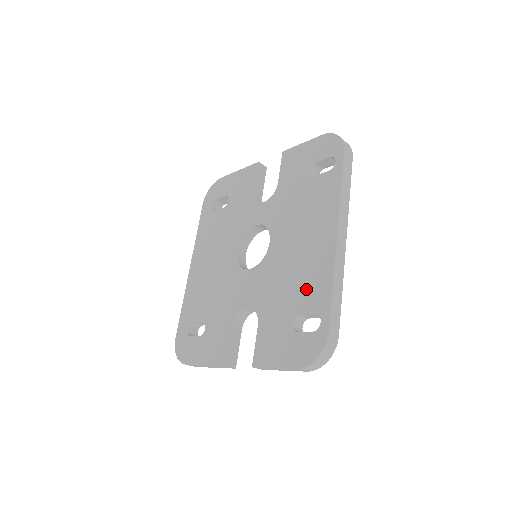
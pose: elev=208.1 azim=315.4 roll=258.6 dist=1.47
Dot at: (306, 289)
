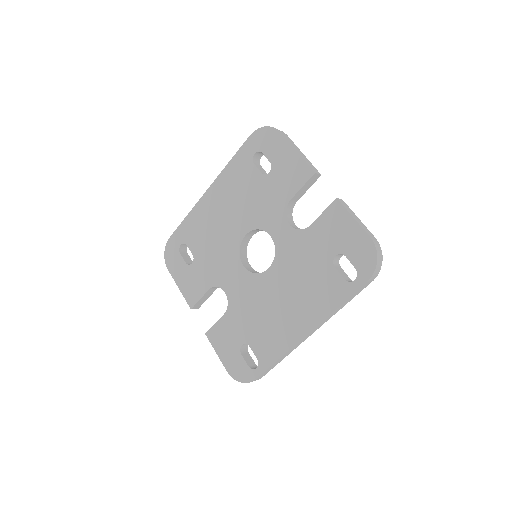
Dot at: (264, 338)
